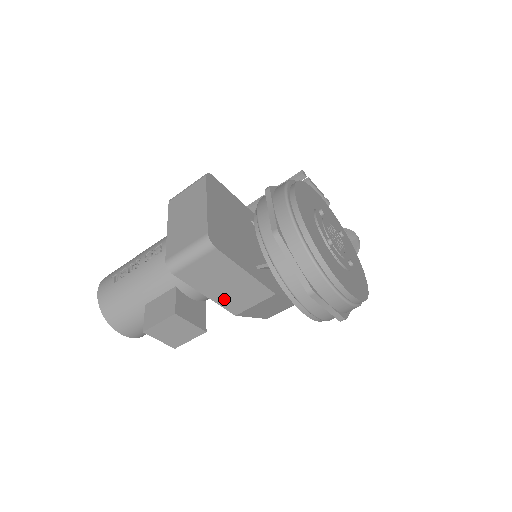
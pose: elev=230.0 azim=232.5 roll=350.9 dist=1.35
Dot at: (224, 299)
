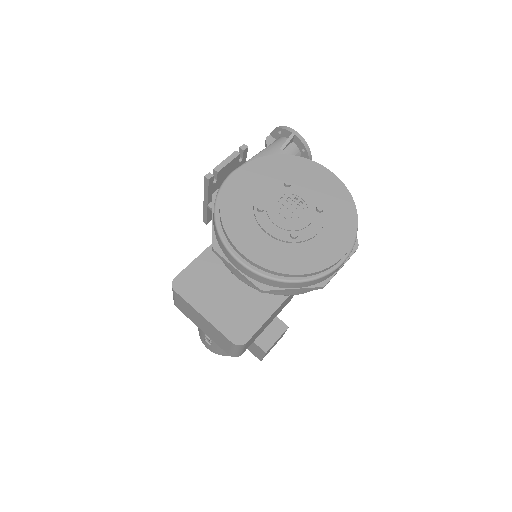
Dot at: (277, 314)
